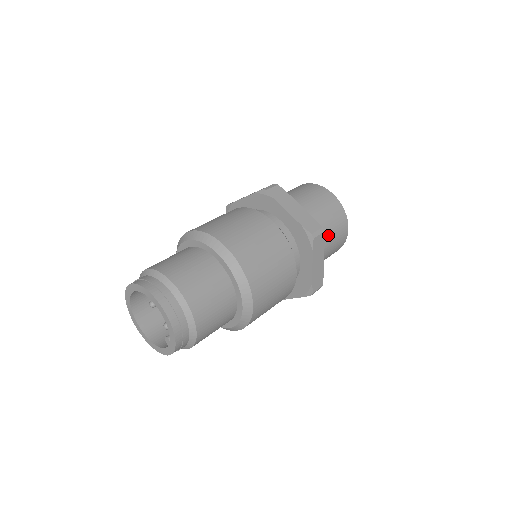
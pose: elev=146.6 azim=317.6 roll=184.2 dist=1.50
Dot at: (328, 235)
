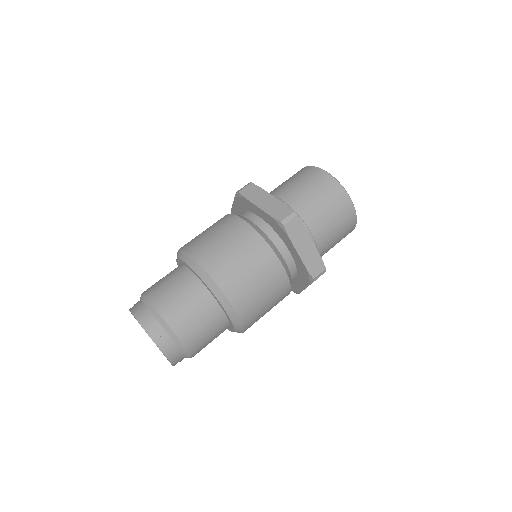
Dot at: (321, 215)
